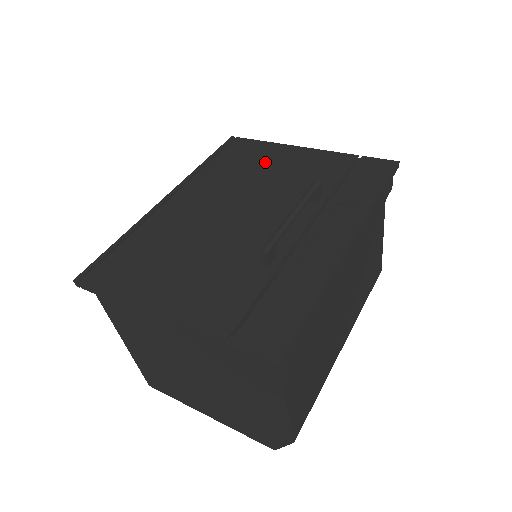
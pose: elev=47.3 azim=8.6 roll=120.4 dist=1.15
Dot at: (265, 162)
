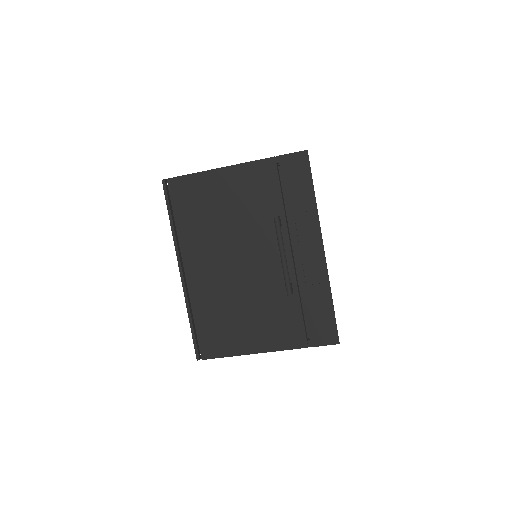
Dot at: (215, 200)
